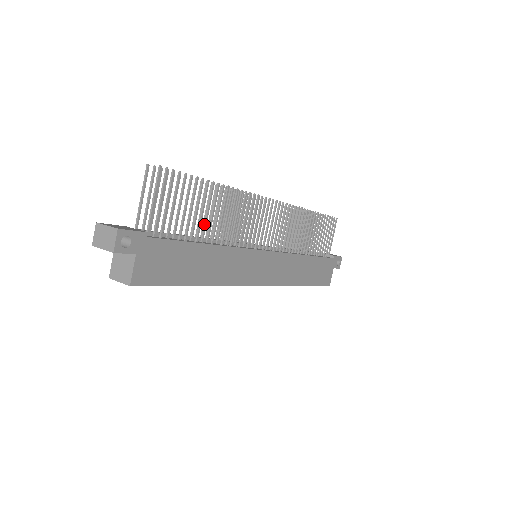
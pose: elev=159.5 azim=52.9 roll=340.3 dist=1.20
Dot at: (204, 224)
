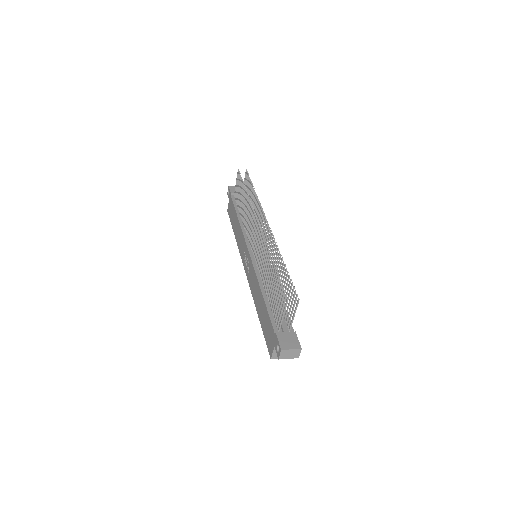
Dot at: occluded
